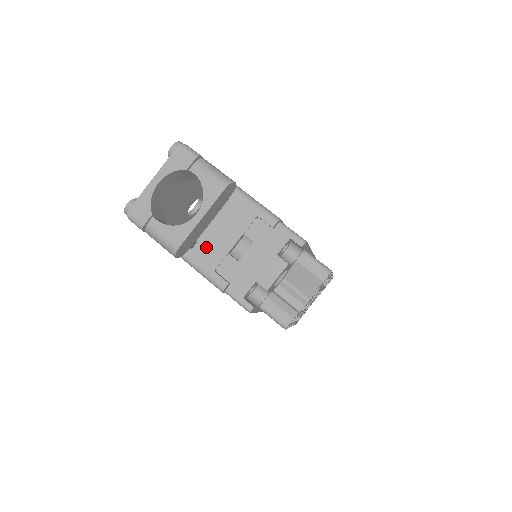
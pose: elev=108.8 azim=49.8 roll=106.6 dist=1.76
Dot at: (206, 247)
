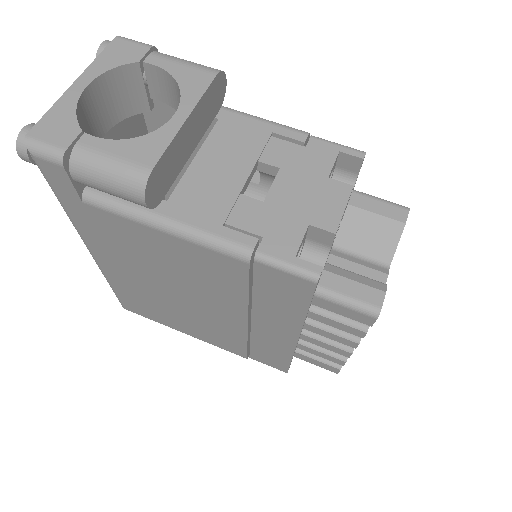
Dot at: (195, 192)
